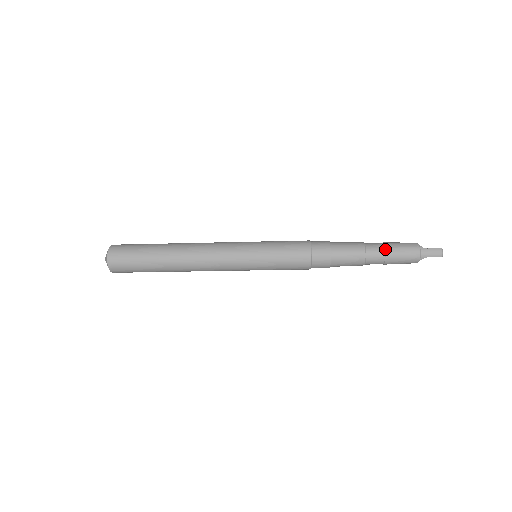
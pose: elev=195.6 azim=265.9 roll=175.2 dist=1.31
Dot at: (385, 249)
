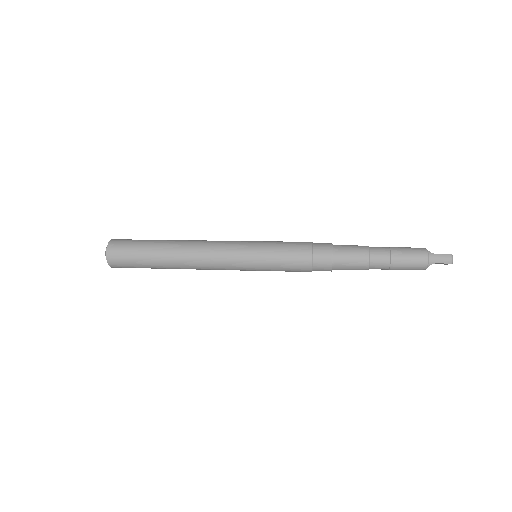
Dot at: (390, 253)
